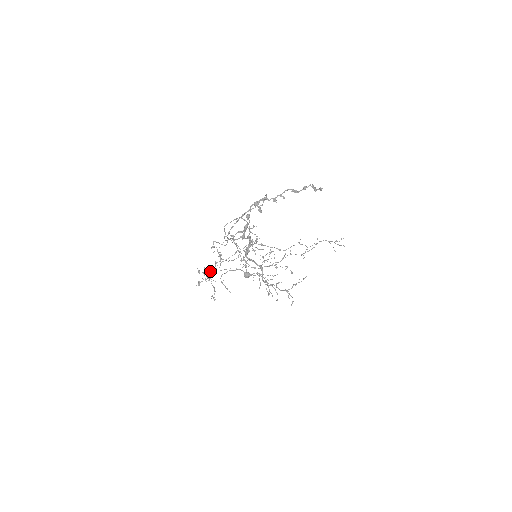
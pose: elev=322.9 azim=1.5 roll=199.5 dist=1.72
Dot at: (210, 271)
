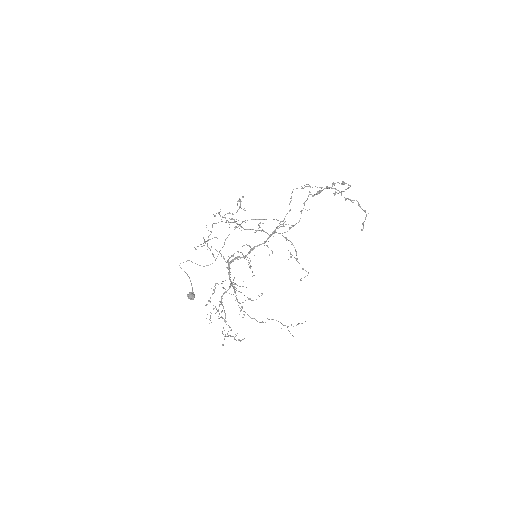
Dot at: occluded
